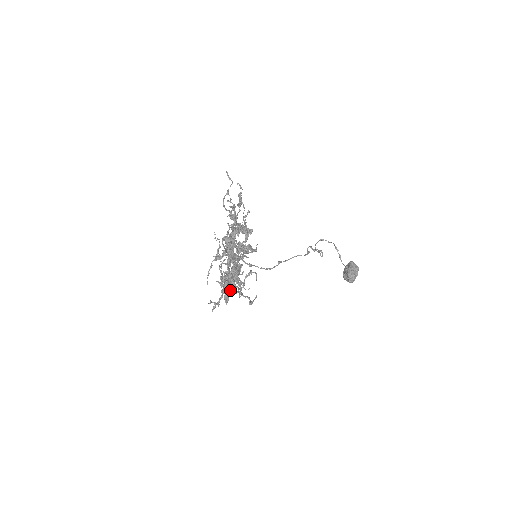
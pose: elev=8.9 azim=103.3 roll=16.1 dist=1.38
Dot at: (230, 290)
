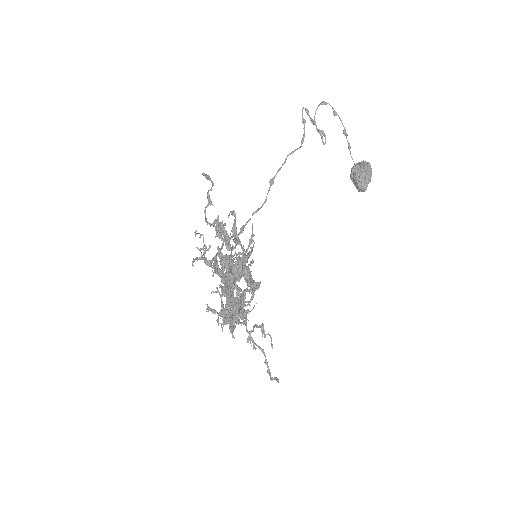
Dot at: (235, 322)
